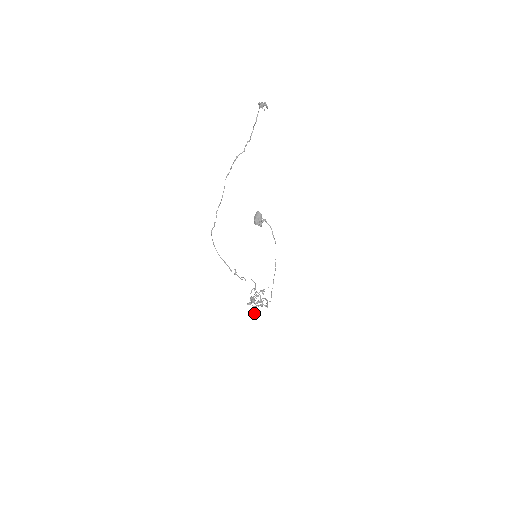
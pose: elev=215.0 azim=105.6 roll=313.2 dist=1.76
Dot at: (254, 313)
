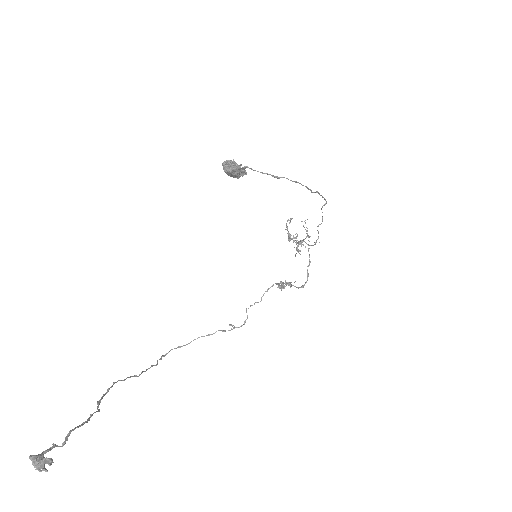
Dot at: occluded
